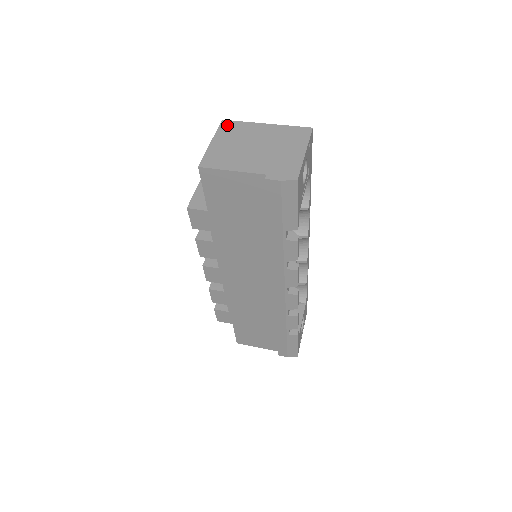
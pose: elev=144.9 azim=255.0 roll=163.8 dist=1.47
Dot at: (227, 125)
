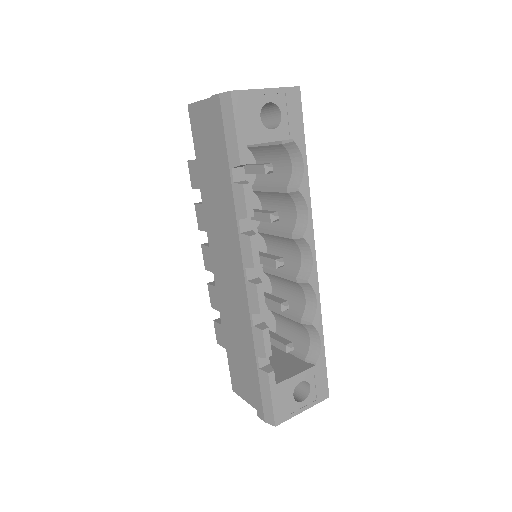
Dot at: occluded
